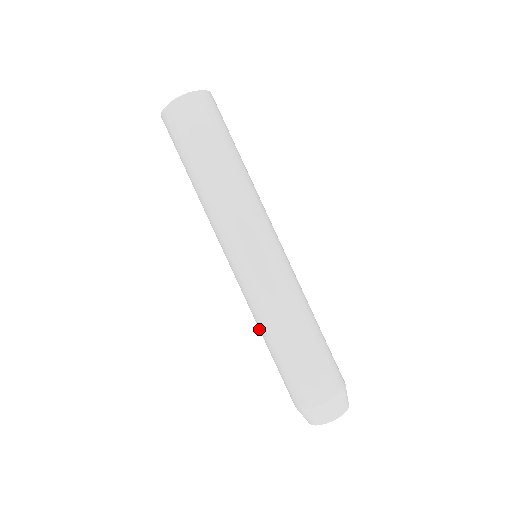
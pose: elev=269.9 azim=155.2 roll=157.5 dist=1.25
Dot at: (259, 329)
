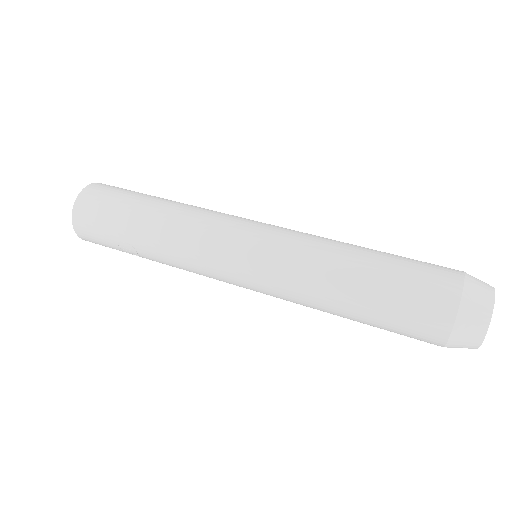
Dot at: (333, 267)
